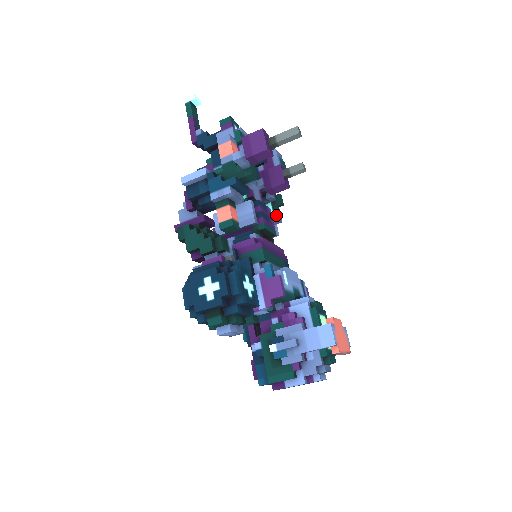
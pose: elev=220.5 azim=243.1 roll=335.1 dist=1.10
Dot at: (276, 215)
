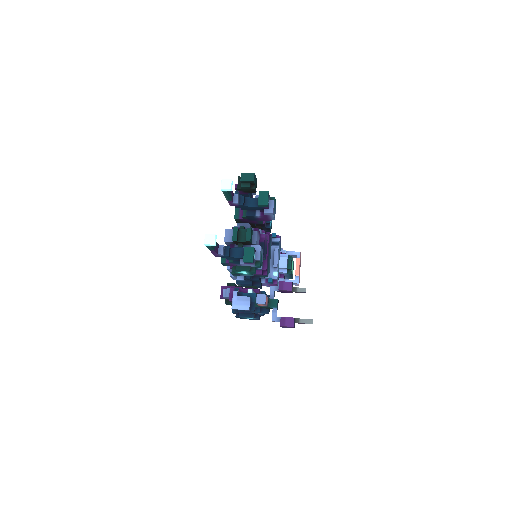
Dot at: occluded
